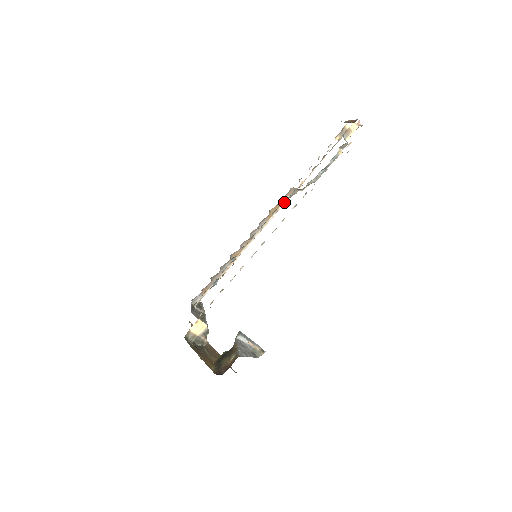
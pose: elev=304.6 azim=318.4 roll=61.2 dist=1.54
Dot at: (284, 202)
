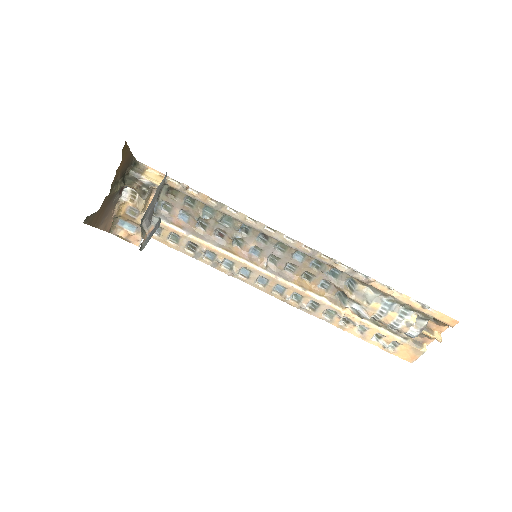
Dot at: (318, 296)
